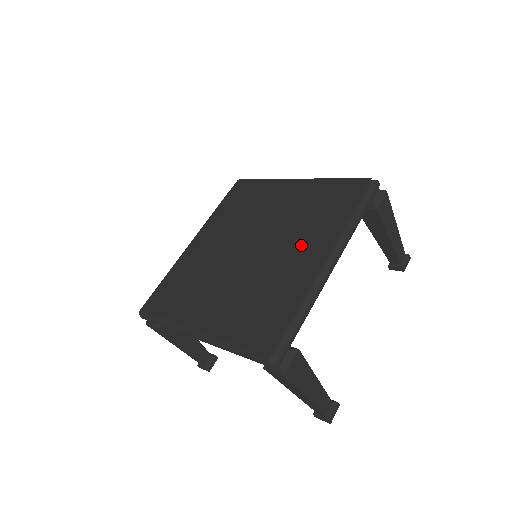
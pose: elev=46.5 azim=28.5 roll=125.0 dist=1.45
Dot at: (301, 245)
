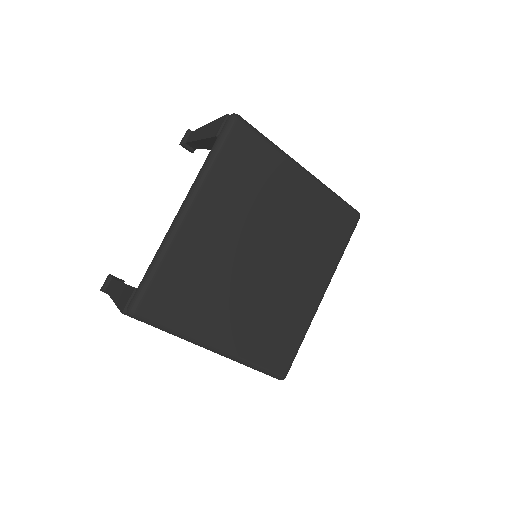
Dot at: (307, 273)
